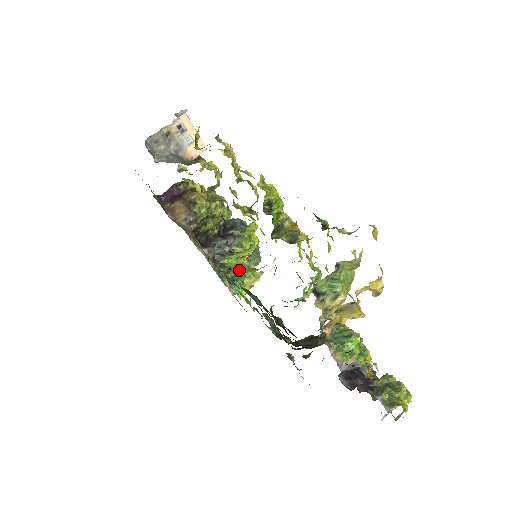
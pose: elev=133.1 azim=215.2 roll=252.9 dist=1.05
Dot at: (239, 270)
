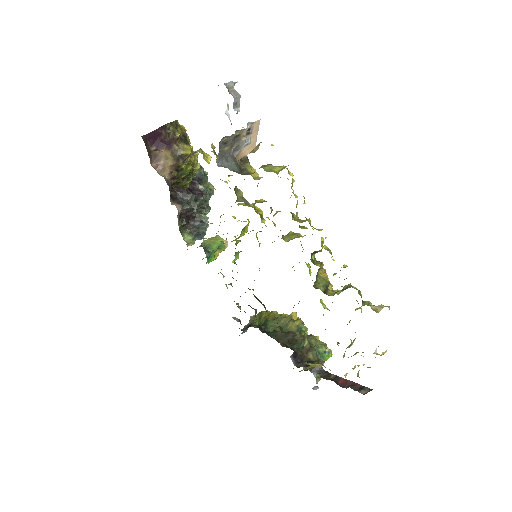
Dot at: occluded
